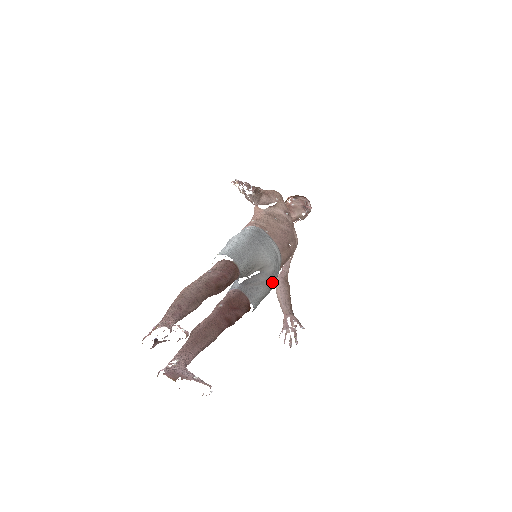
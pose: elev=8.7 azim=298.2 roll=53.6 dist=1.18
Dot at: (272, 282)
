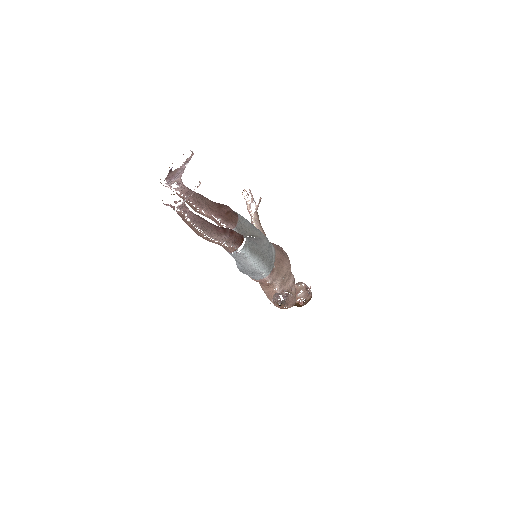
Dot at: (265, 250)
